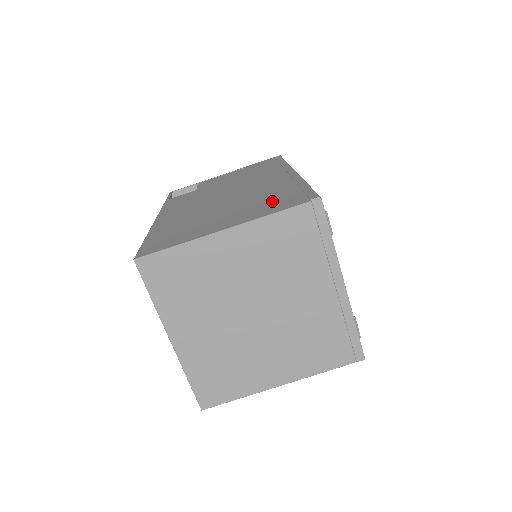
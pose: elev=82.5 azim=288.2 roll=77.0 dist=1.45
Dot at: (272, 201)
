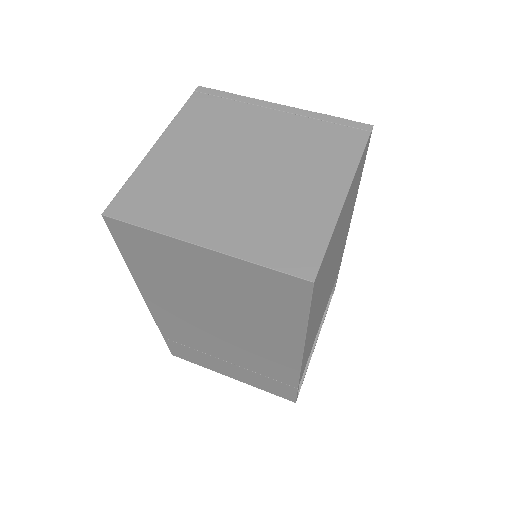
Dot at: occluded
